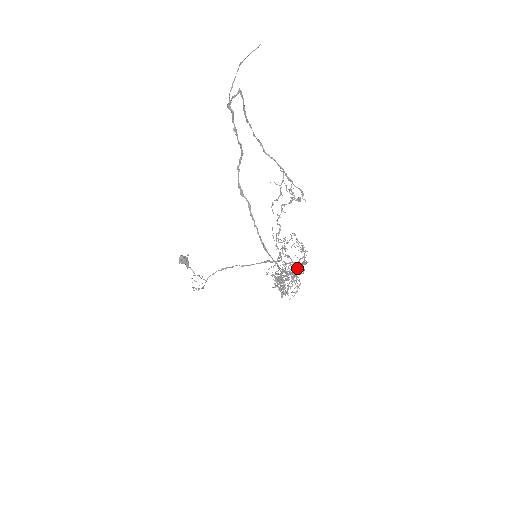
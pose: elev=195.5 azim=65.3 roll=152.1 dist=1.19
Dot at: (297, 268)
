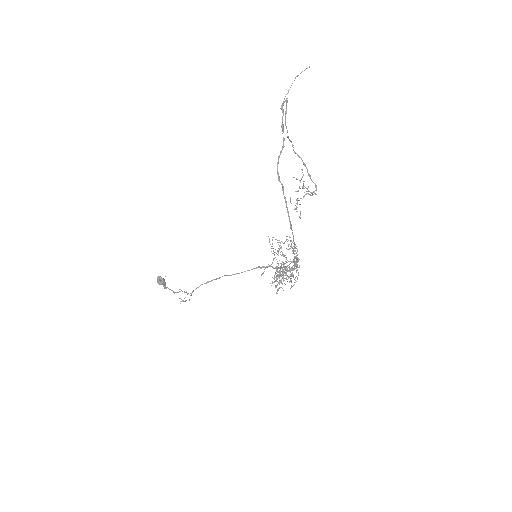
Dot at: (296, 261)
